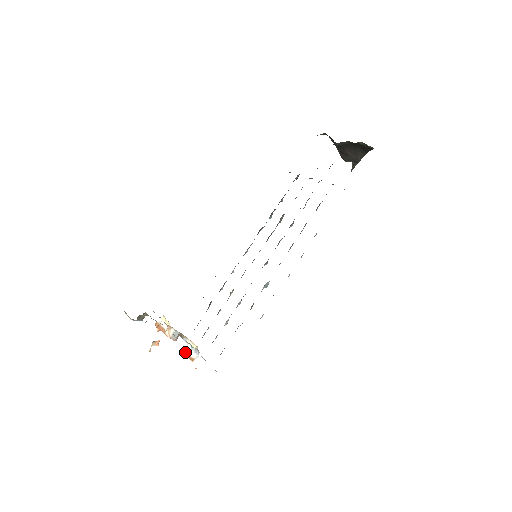
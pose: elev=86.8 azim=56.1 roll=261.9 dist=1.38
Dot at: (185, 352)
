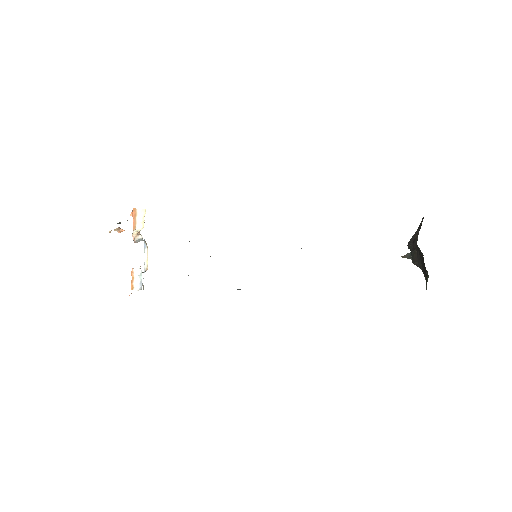
Dot at: (133, 273)
